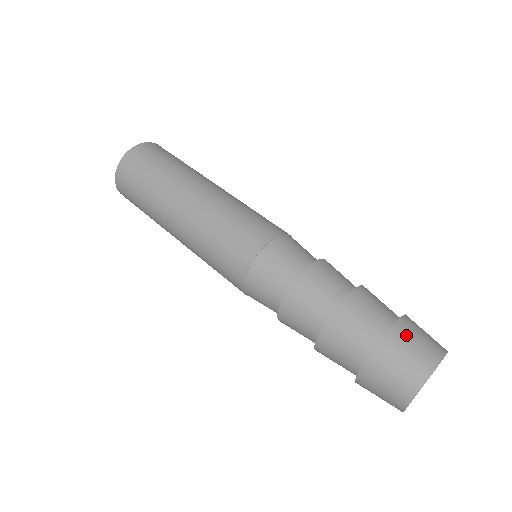
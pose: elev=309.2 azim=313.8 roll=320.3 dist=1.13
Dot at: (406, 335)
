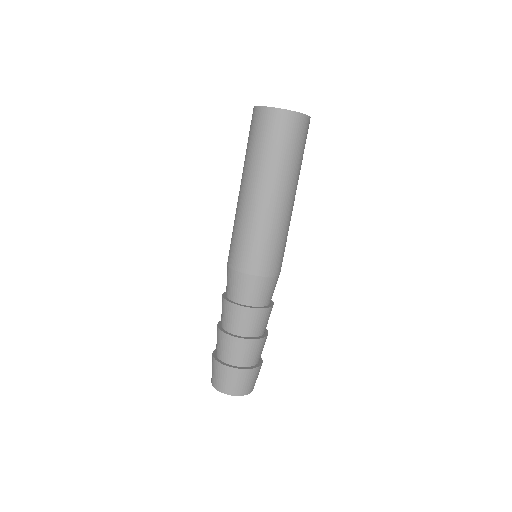
Dot at: (237, 377)
